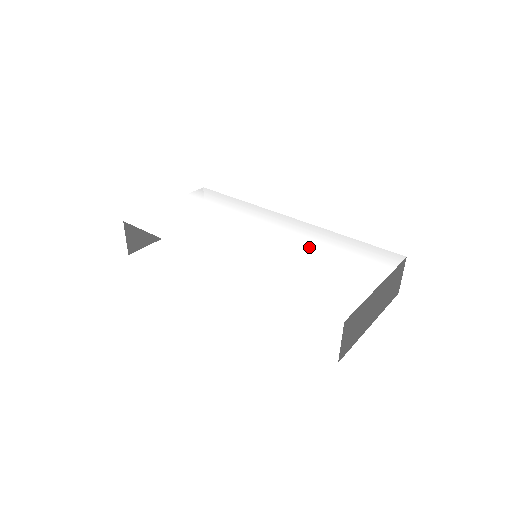
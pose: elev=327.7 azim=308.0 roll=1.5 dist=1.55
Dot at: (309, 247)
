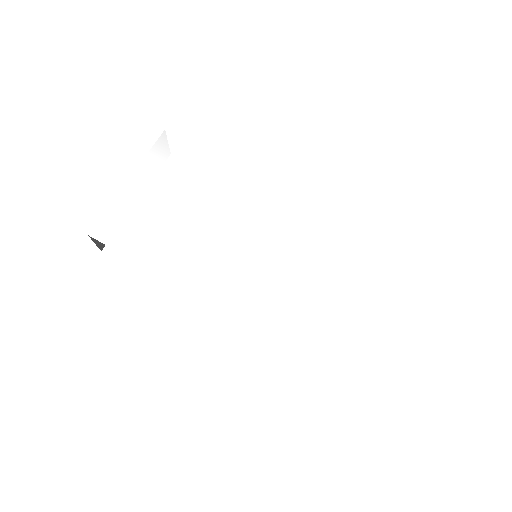
Dot at: (319, 259)
